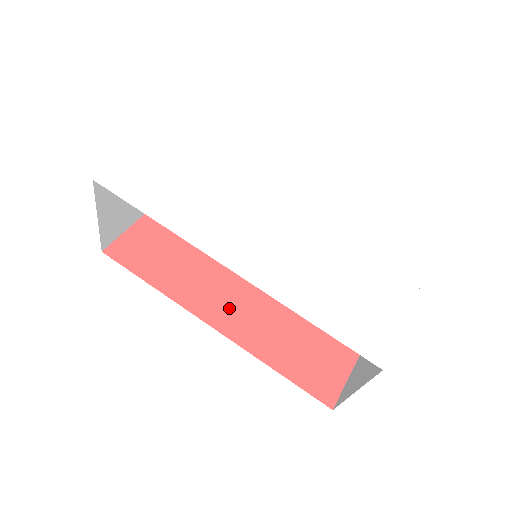
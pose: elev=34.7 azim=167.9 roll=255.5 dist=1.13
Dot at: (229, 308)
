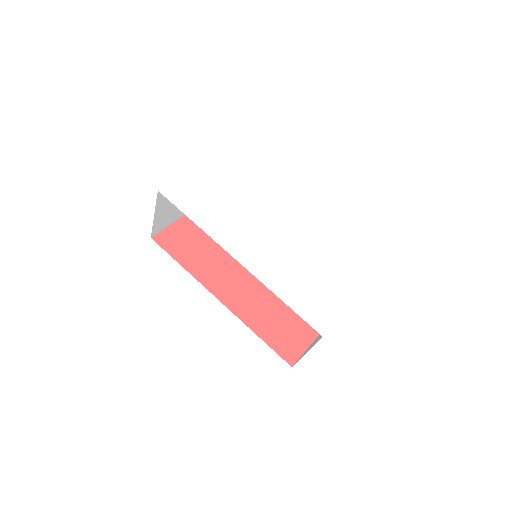
Dot at: (232, 289)
